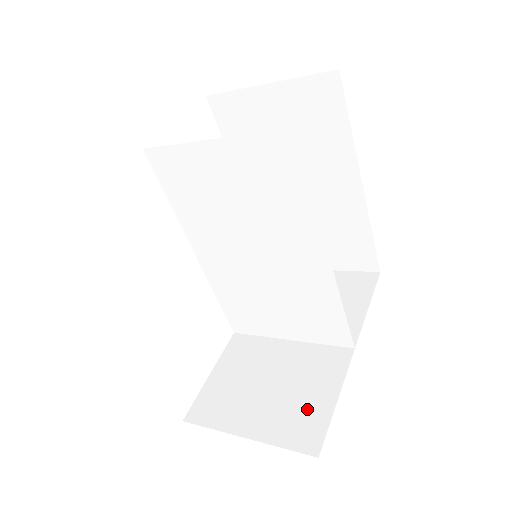
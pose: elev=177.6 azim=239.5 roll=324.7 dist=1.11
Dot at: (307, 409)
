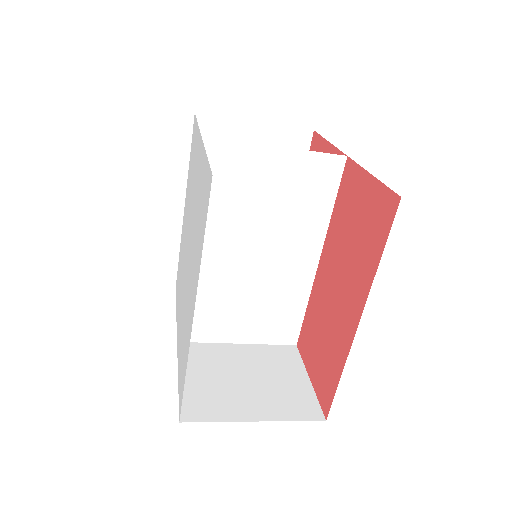
Dot at: (292, 390)
